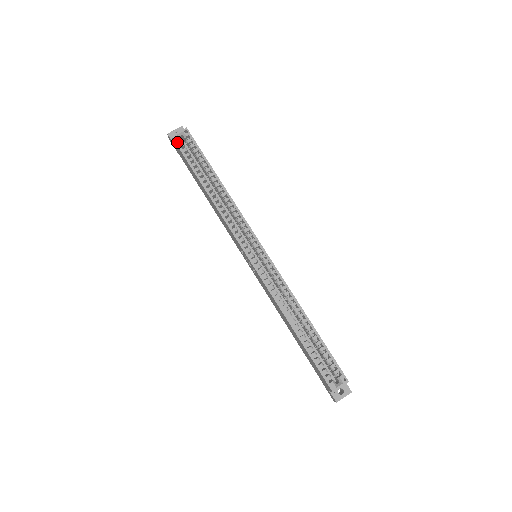
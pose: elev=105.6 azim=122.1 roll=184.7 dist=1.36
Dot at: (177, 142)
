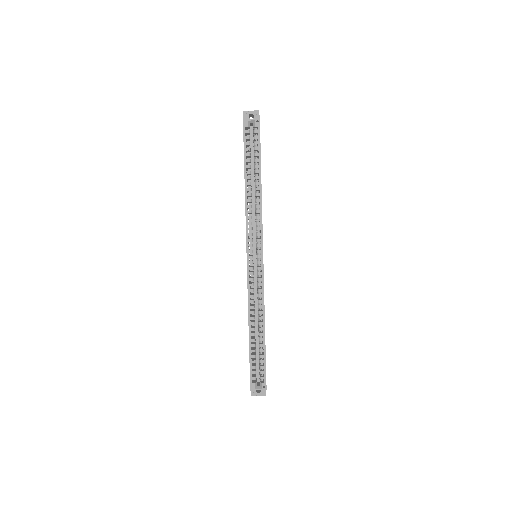
Dot at: (245, 127)
